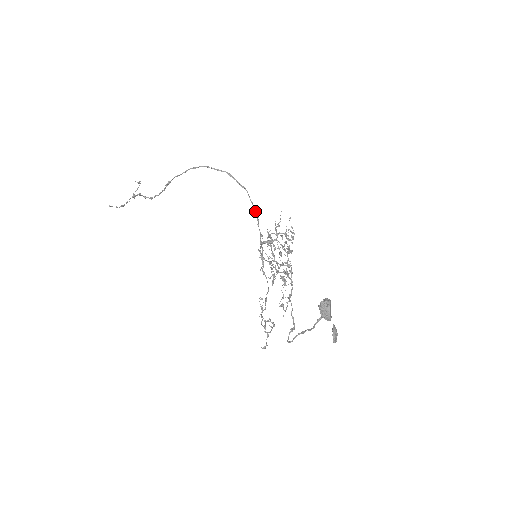
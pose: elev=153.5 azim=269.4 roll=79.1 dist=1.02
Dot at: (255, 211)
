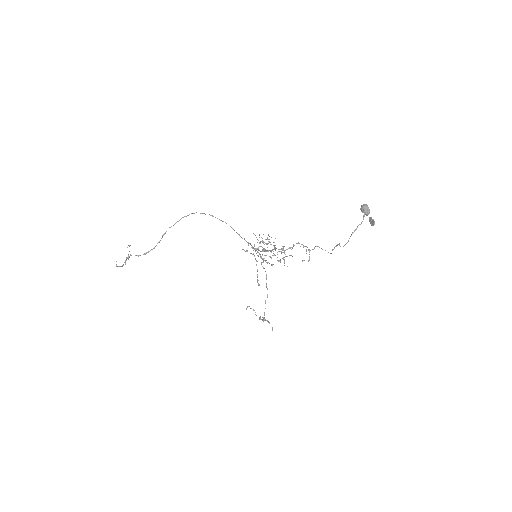
Dot at: (238, 234)
